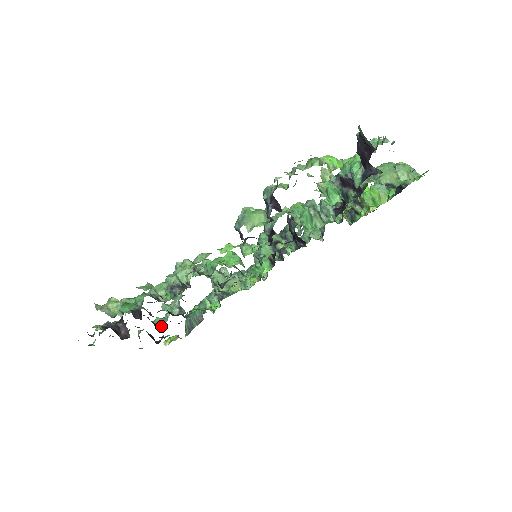
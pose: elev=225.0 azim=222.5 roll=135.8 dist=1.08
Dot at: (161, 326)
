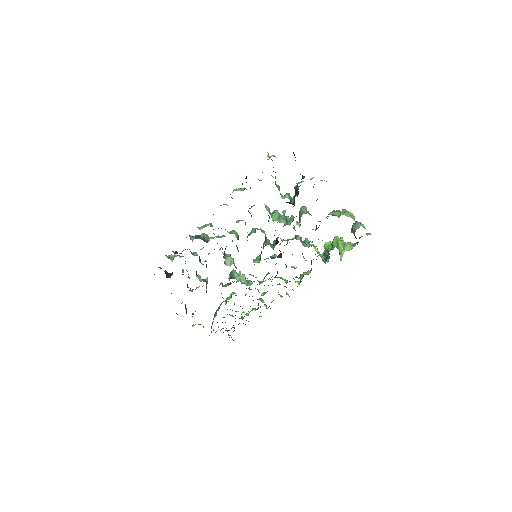
Dot at: (191, 291)
